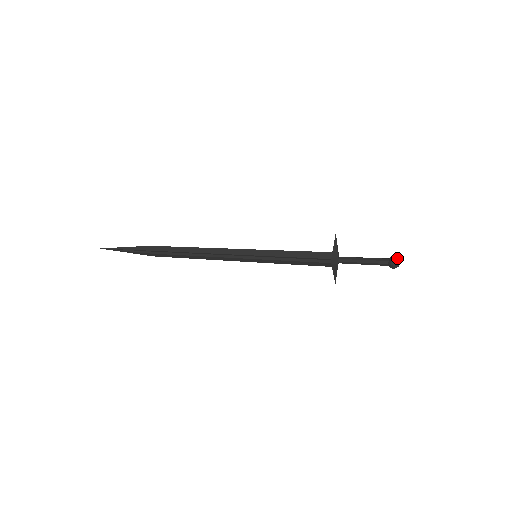
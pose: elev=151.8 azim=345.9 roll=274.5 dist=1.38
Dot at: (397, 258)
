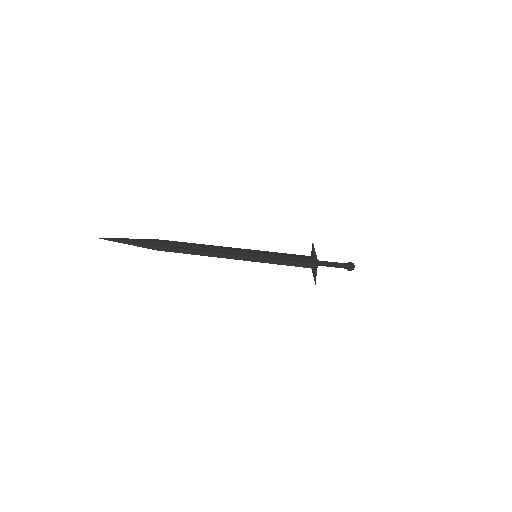
Dot at: (352, 263)
